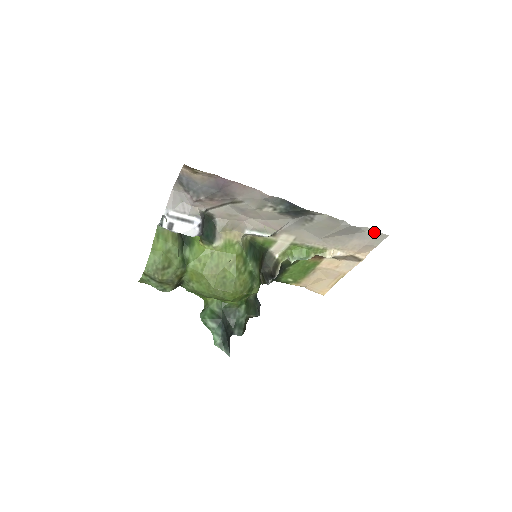
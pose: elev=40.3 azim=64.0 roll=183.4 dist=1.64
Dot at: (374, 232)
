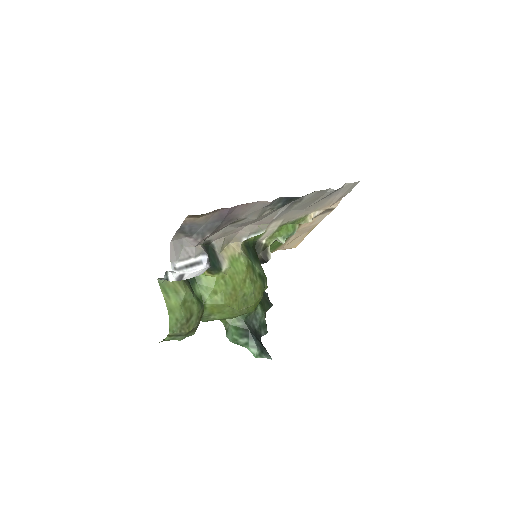
Dot at: (350, 184)
